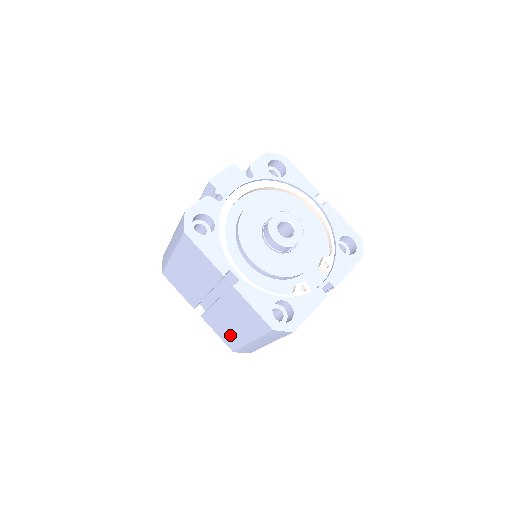
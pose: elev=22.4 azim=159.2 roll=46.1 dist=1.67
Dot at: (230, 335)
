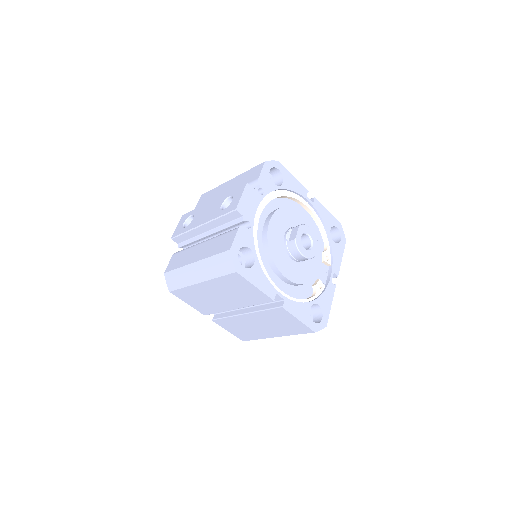
Dot at: (249, 332)
